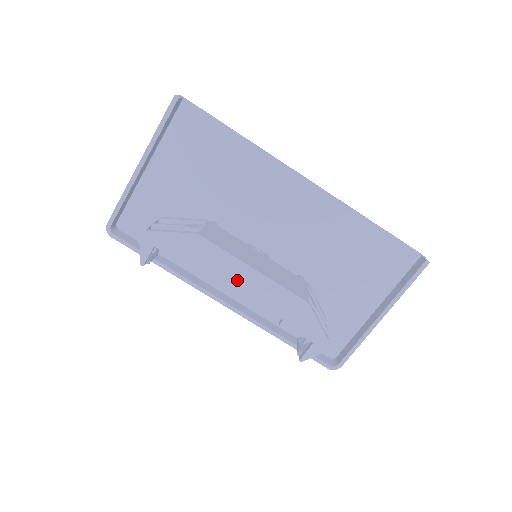
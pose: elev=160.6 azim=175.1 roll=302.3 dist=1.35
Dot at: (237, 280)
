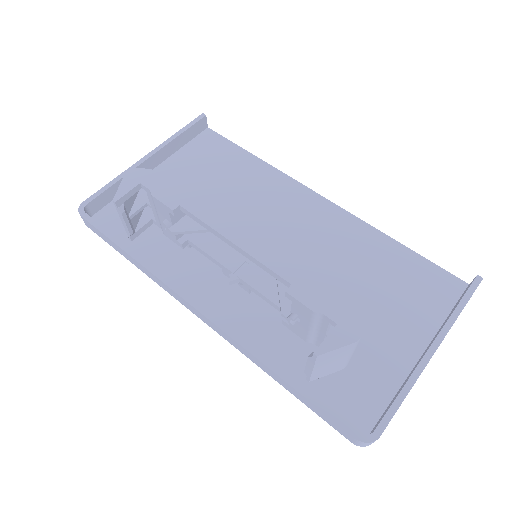
Dot at: (234, 227)
